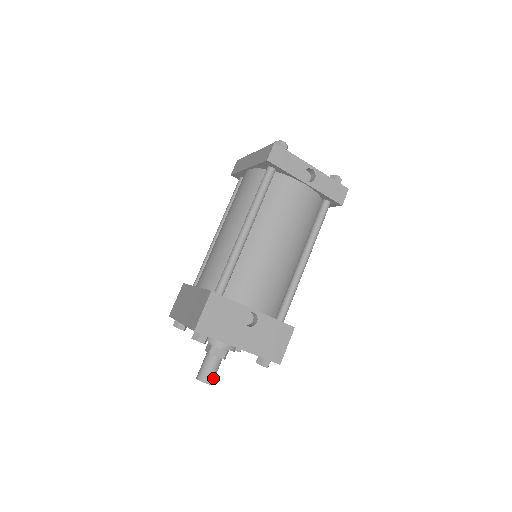
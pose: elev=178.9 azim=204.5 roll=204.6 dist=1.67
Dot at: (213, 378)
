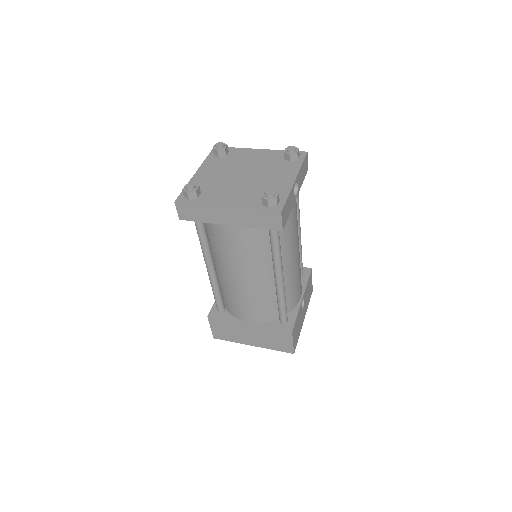
Dot at: occluded
